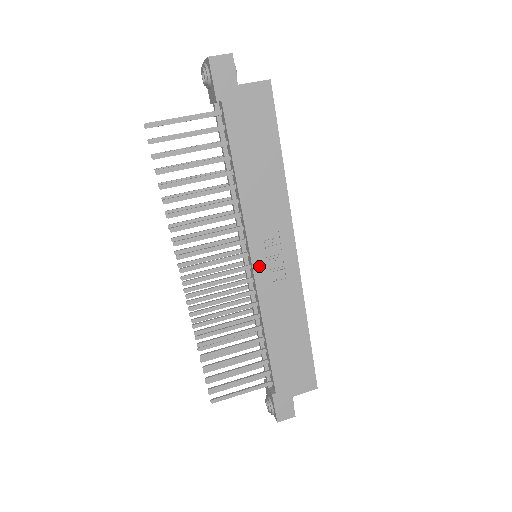
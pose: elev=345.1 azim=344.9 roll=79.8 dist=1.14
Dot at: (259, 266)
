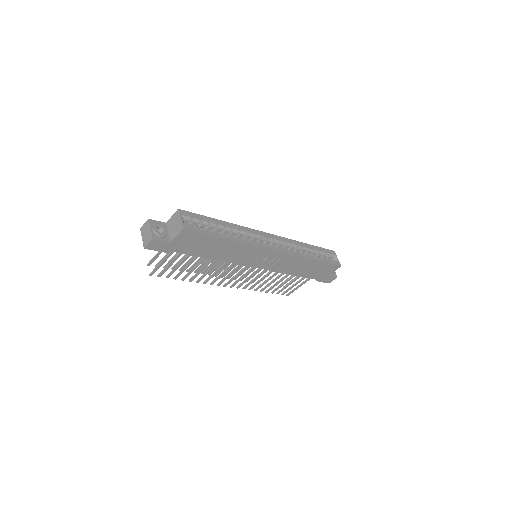
Dot at: (261, 266)
